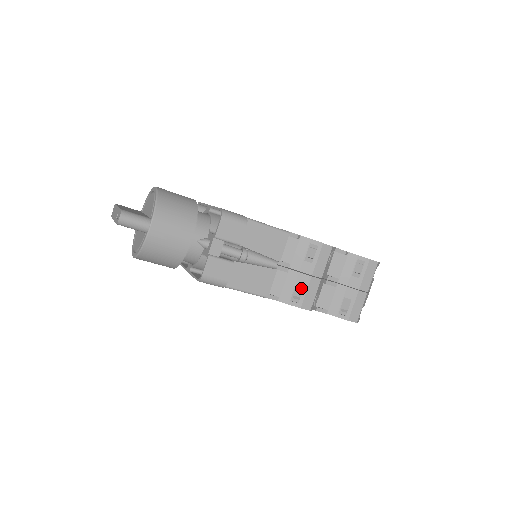
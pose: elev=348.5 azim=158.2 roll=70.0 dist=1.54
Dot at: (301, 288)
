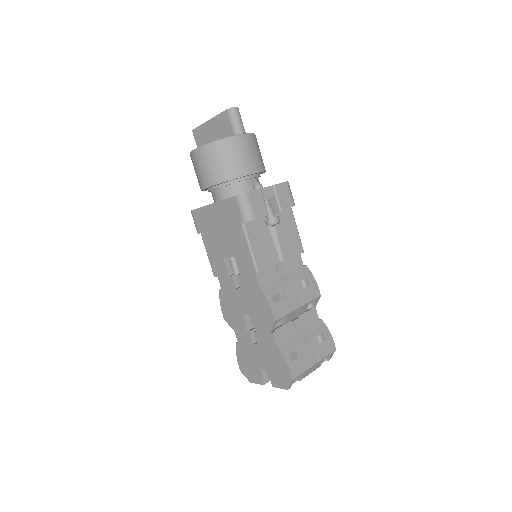
Dot at: (282, 297)
